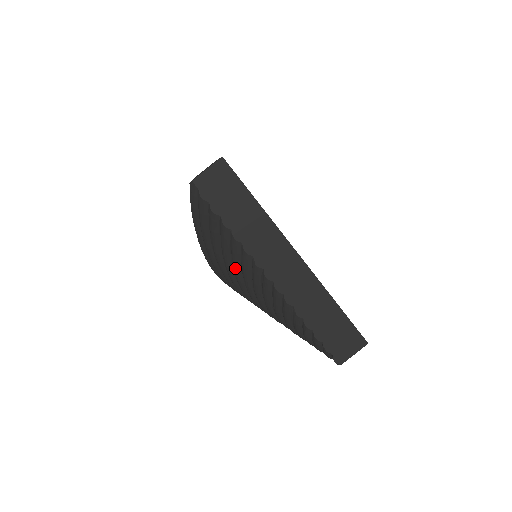
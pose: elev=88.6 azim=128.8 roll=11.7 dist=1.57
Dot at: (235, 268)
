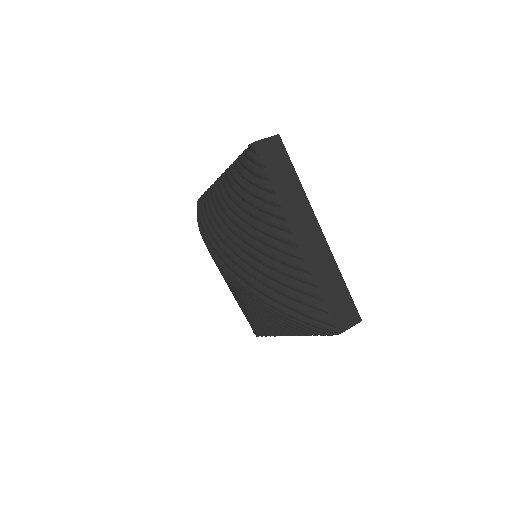
Dot at: (209, 206)
